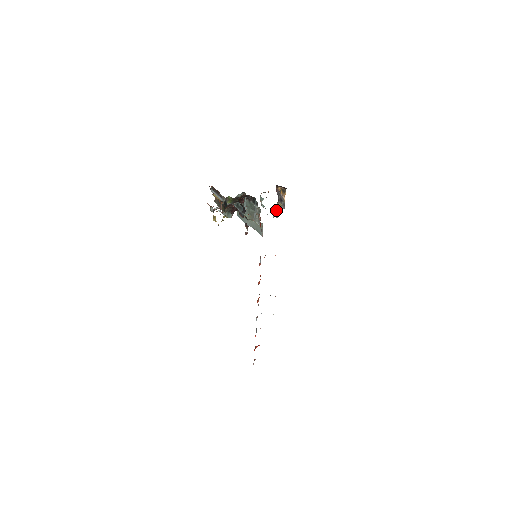
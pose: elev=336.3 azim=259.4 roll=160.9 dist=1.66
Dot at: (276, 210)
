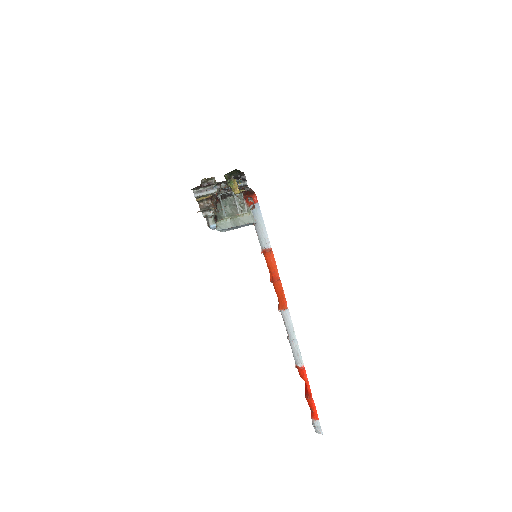
Dot at: occluded
